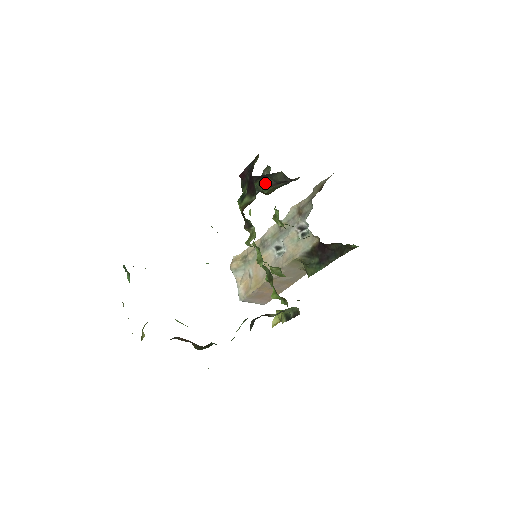
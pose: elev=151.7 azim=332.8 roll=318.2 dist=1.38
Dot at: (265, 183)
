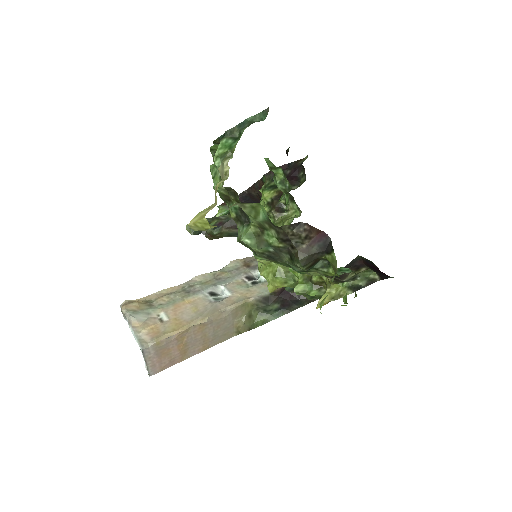
Dot at: (221, 223)
